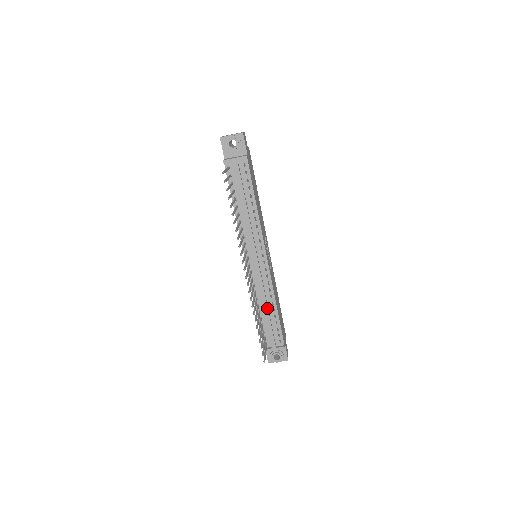
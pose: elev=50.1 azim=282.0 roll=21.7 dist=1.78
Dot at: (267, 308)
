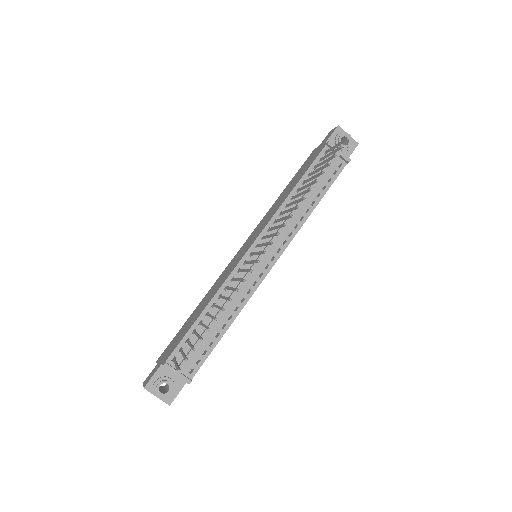
Dot at: (222, 316)
